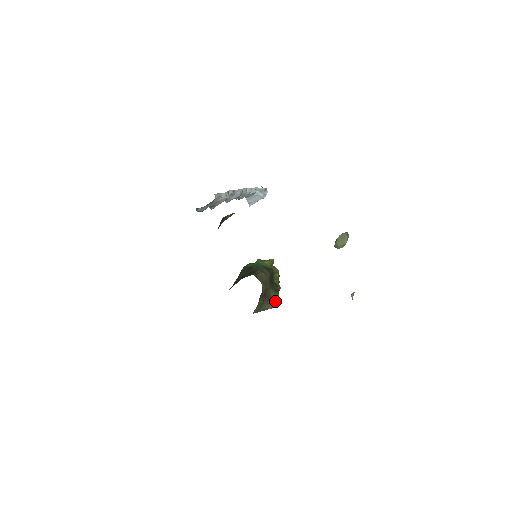
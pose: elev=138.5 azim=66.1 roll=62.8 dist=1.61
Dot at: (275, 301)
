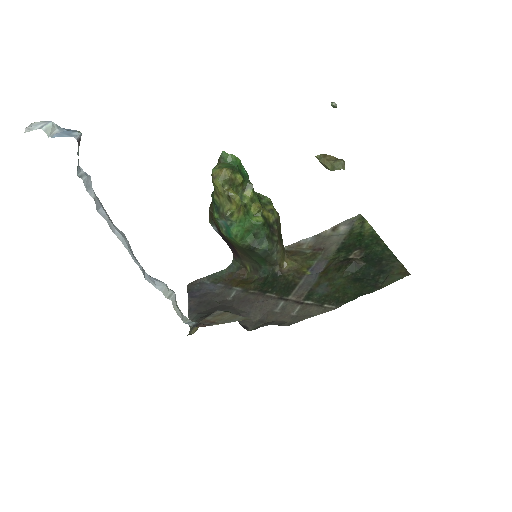
Dot at: occluded
